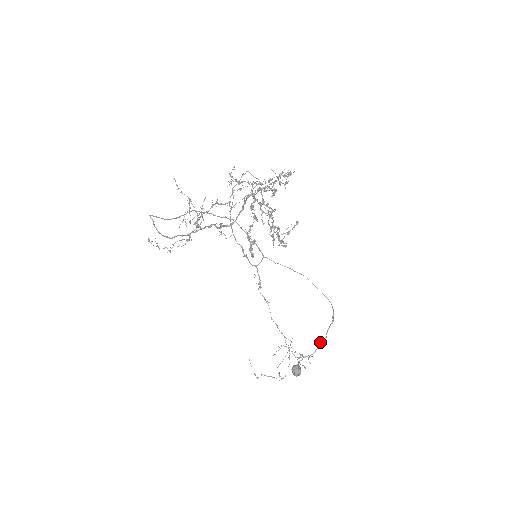
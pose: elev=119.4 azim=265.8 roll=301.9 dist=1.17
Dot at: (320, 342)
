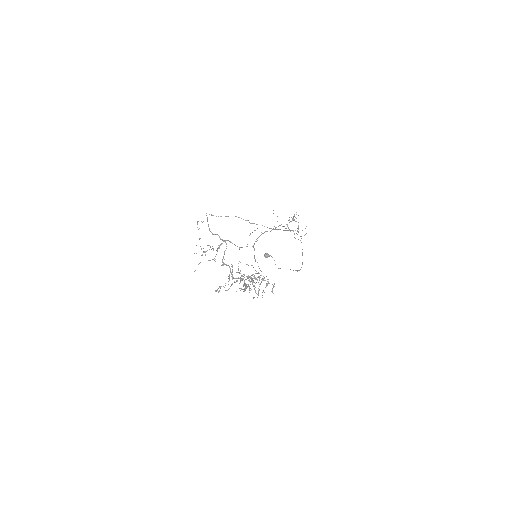
Dot at: (279, 268)
